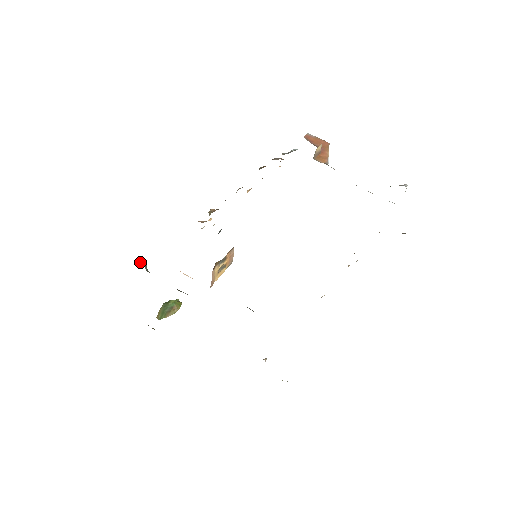
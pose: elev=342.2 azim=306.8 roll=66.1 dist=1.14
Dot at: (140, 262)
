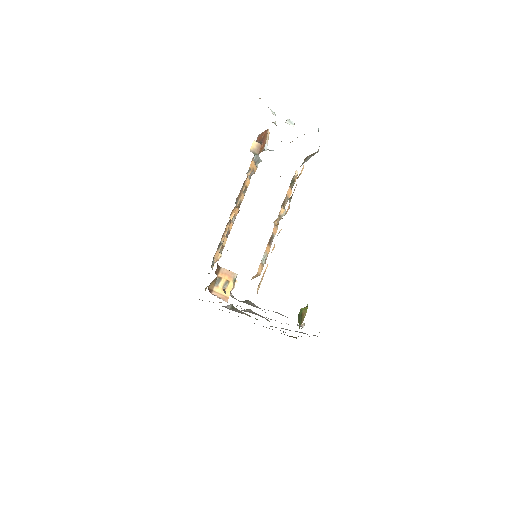
Dot at: (226, 306)
